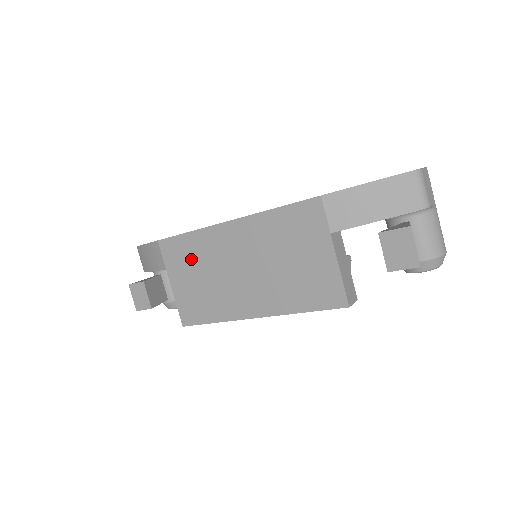
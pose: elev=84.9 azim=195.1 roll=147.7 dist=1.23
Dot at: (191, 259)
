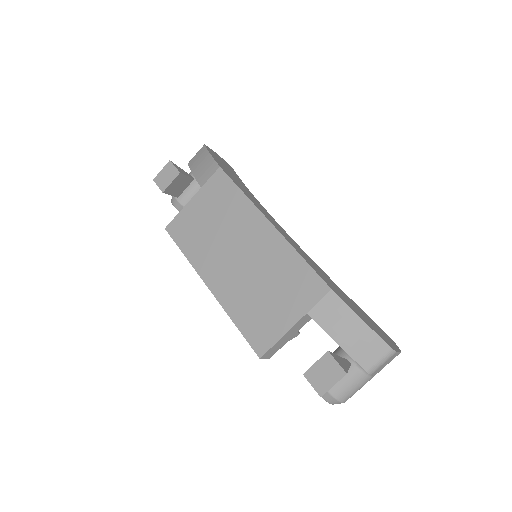
Dot at: (222, 205)
